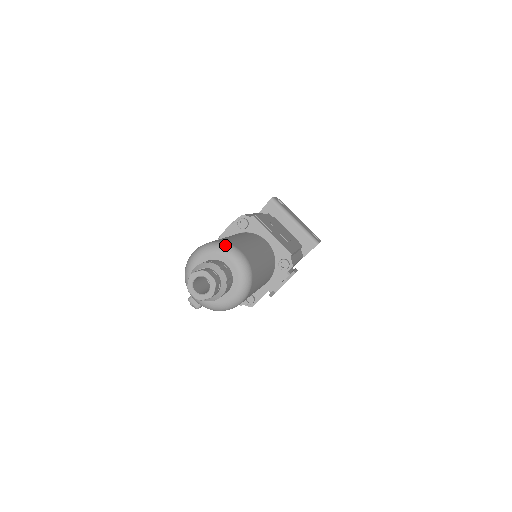
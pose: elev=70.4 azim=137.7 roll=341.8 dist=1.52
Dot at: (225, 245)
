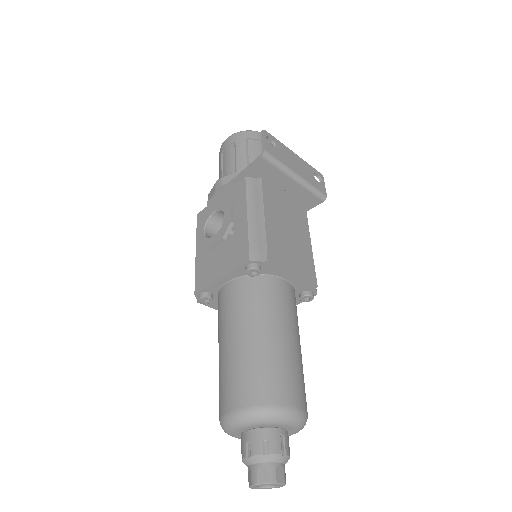
Dot at: (278, 414)
